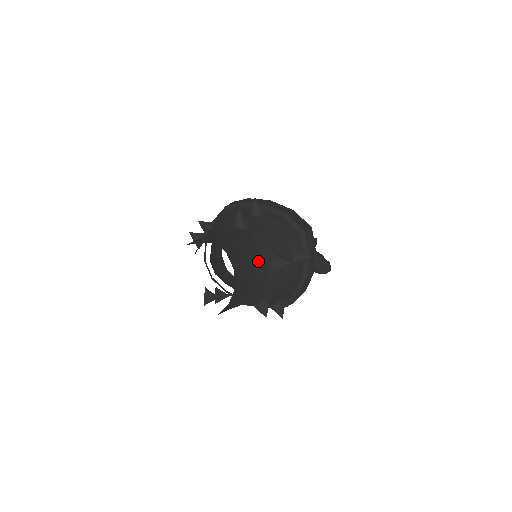
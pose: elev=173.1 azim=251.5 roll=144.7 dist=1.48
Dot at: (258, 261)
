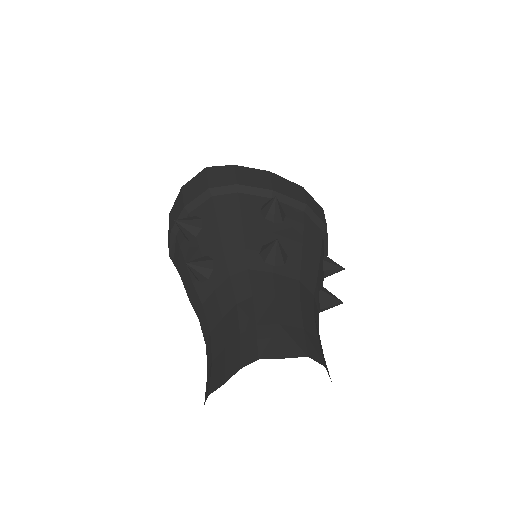
Dot at: (317, 321)
